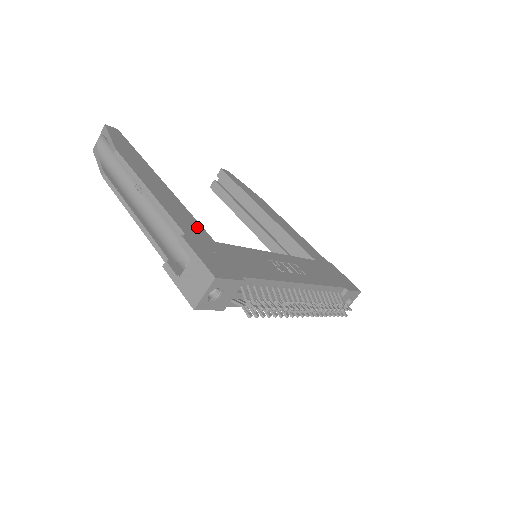
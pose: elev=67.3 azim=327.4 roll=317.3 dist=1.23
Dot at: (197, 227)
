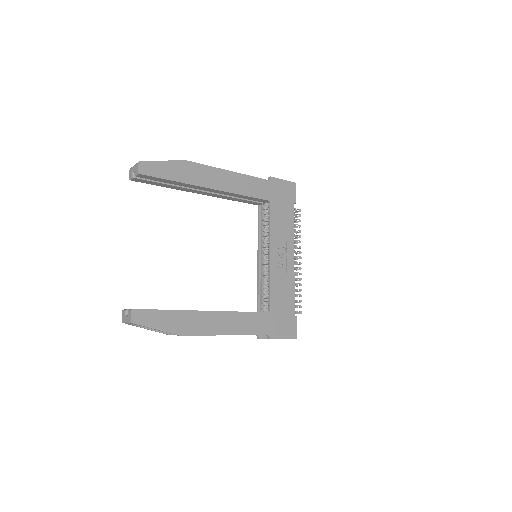
Dot at: (259, 318)
